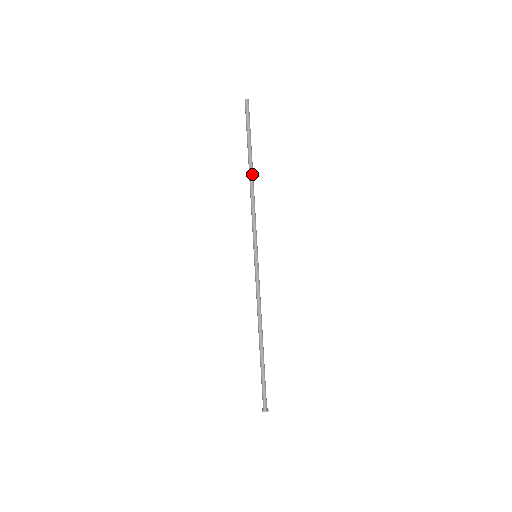
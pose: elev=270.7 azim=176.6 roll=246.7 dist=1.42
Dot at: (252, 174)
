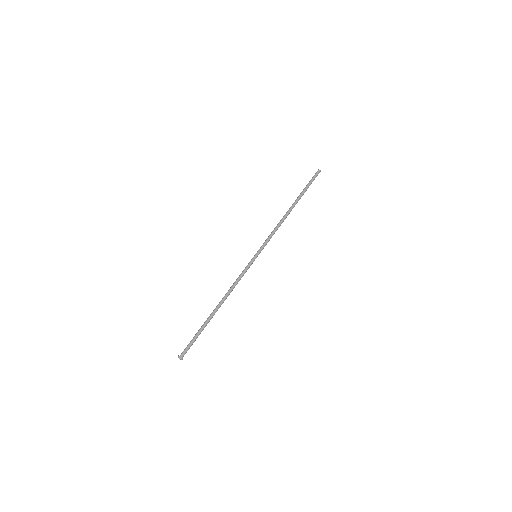
Dot at: (291, 209)
